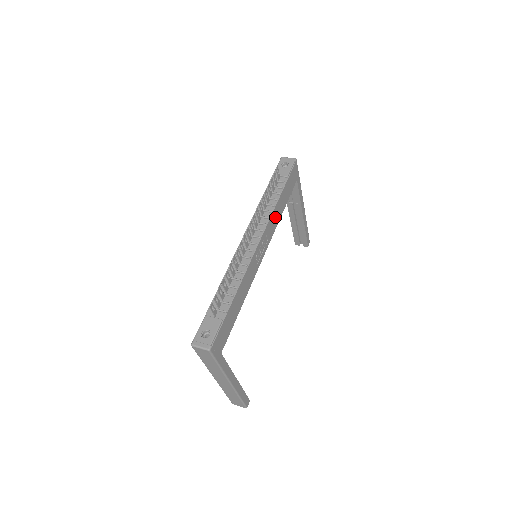
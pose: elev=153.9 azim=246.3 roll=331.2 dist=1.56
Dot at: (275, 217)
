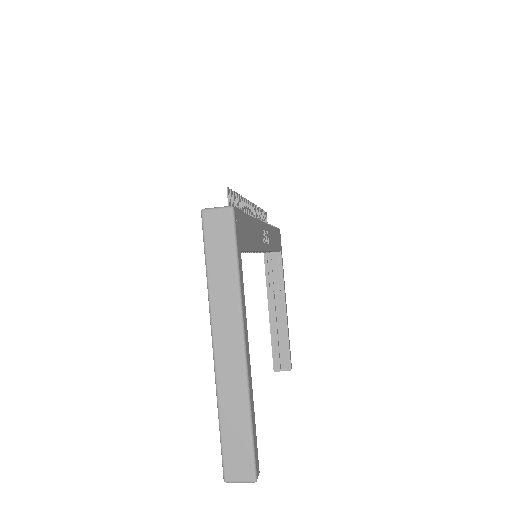
Dot at: (272, 237)
